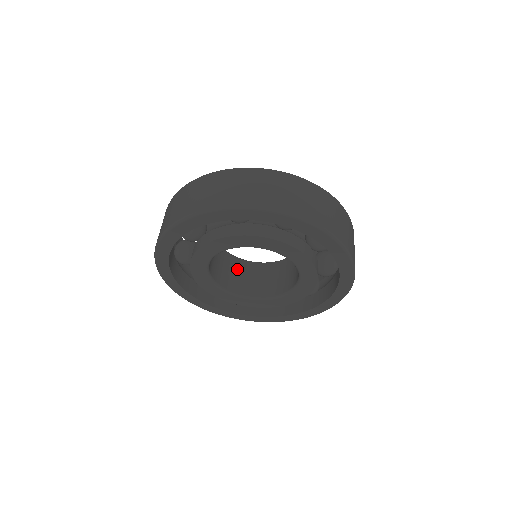
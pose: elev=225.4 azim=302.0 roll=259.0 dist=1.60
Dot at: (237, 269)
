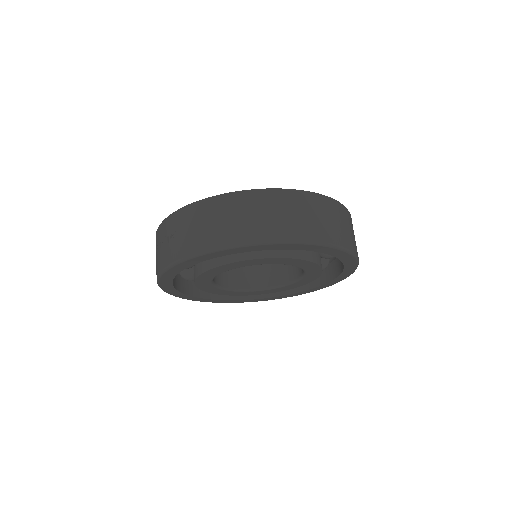
Dot at: occluded
